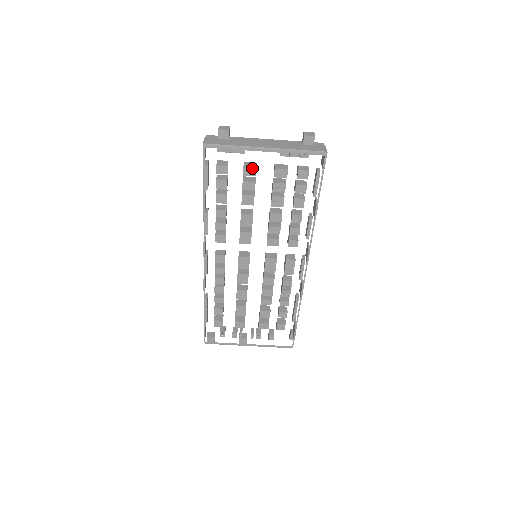
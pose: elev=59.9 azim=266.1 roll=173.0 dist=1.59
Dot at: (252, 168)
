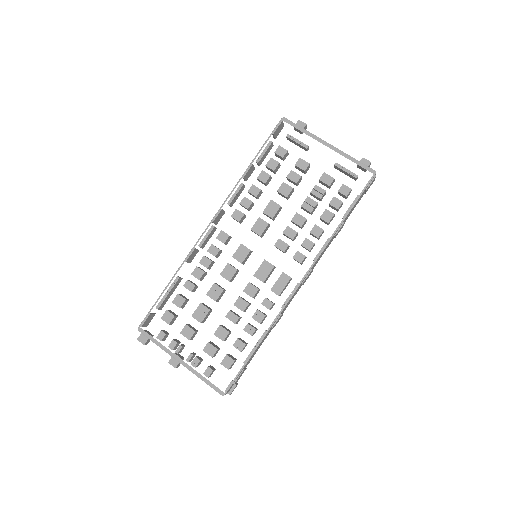
Dot at: (306, 162)
